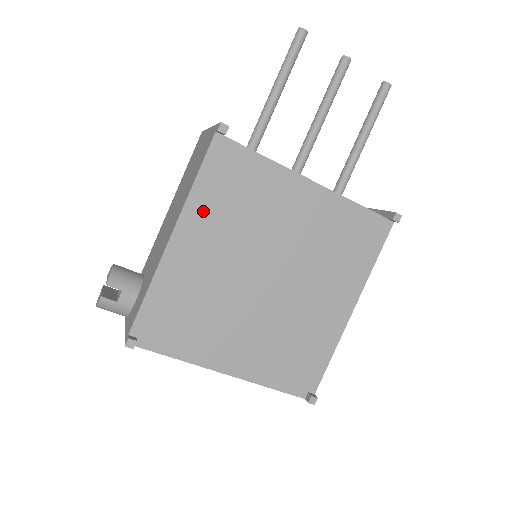
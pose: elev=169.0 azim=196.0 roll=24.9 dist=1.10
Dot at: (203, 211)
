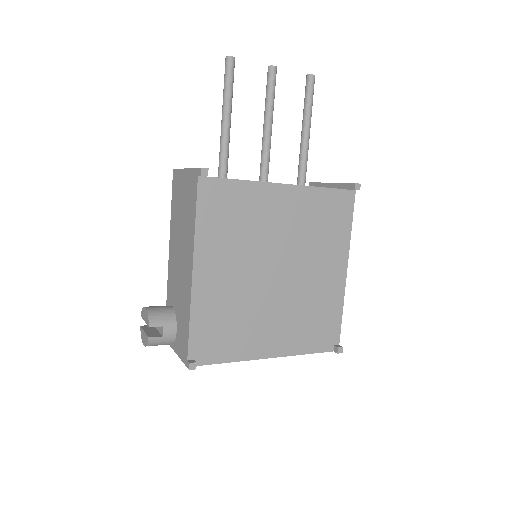
Dot at: (210, 242)
